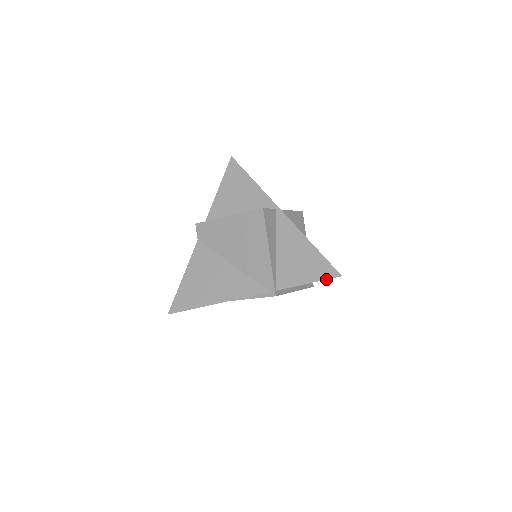
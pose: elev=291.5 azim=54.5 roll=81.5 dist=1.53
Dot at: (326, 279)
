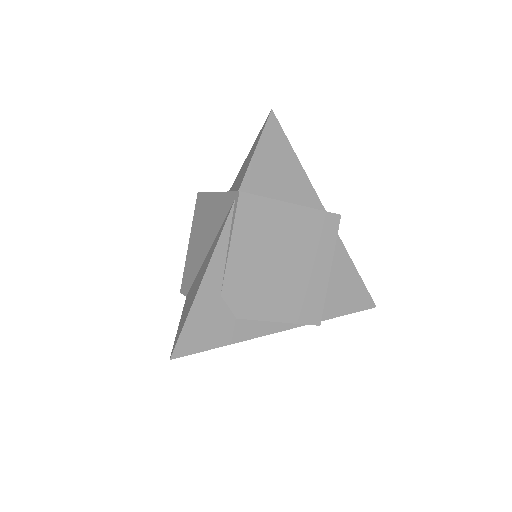
Dot at: (264, 128)
